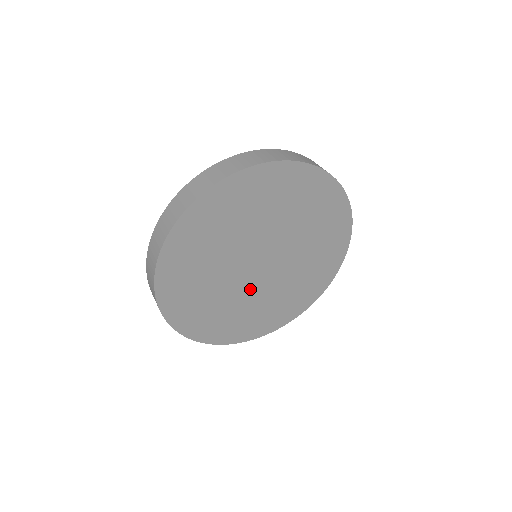
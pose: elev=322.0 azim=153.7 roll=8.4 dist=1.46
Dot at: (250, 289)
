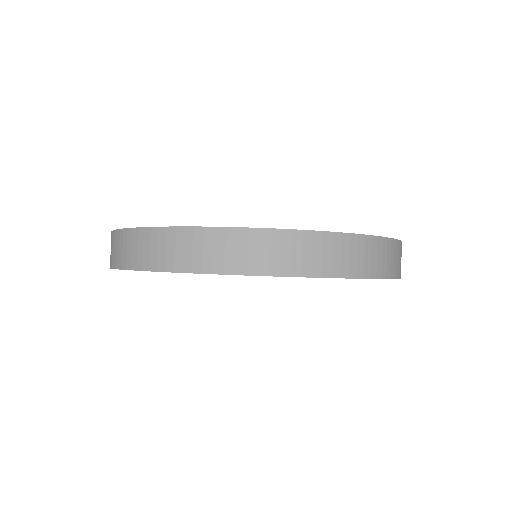
Dot at: occluded
